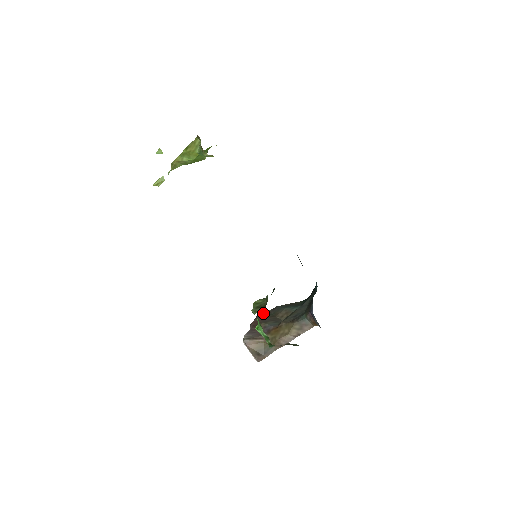
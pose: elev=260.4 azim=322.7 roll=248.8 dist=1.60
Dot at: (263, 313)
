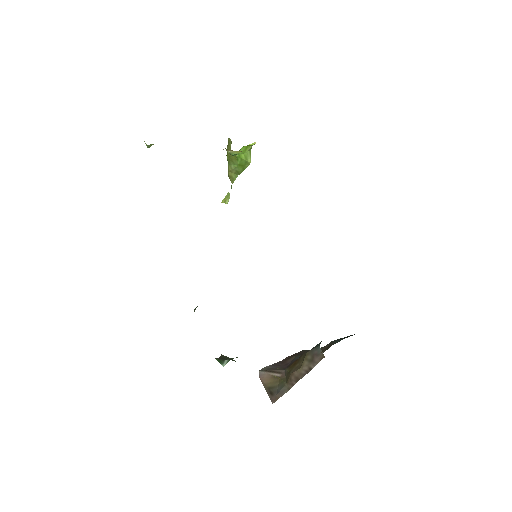
Dot at: occluded
